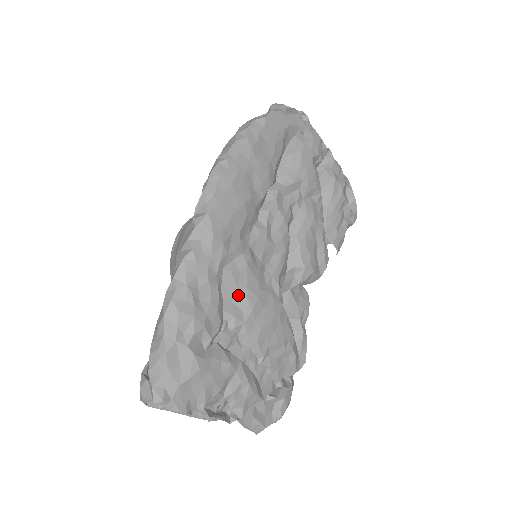
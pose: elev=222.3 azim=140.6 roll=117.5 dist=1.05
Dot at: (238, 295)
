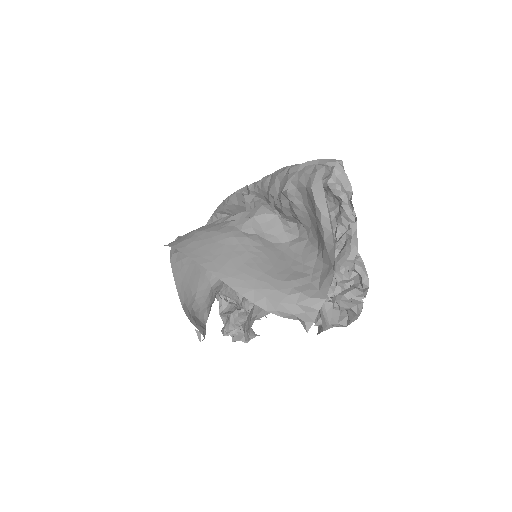
Dot at: occluded
